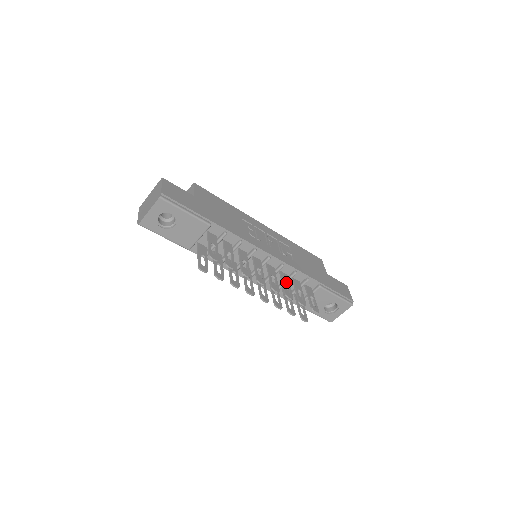
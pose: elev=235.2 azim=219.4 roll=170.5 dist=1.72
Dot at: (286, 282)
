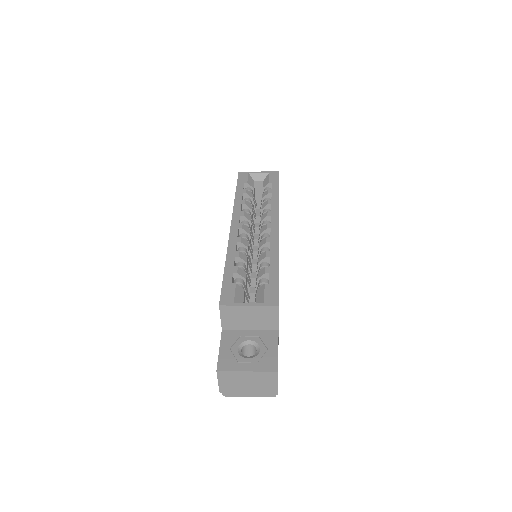
Dot at: occluded
